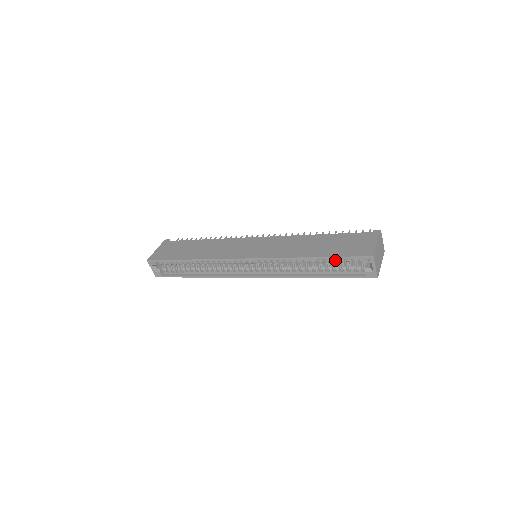
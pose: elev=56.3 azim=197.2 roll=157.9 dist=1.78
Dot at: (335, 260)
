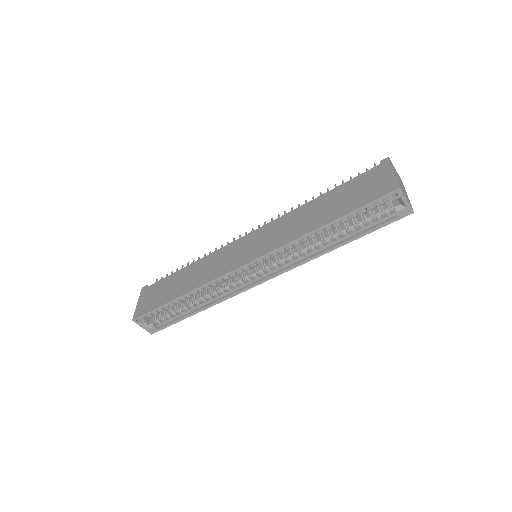
Dot at: (354, 215)
